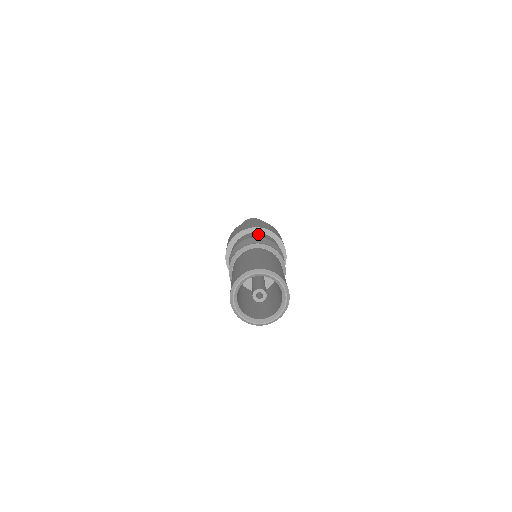
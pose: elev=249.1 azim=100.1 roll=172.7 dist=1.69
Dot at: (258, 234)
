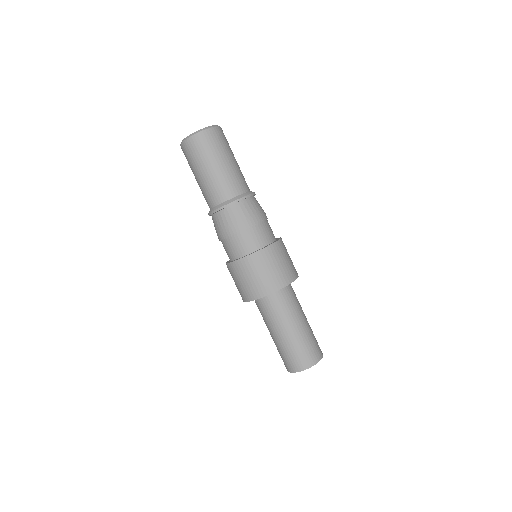
Dot at: occluded
